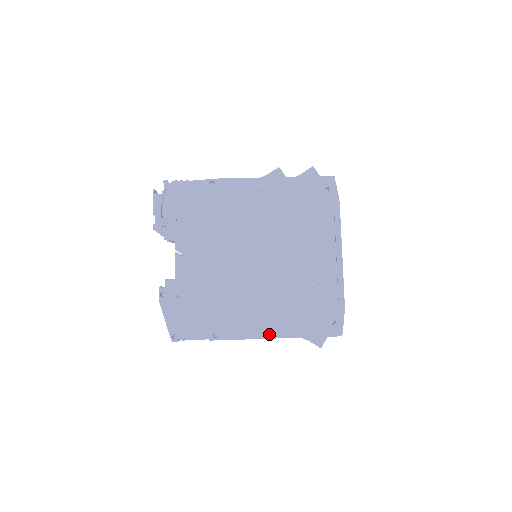
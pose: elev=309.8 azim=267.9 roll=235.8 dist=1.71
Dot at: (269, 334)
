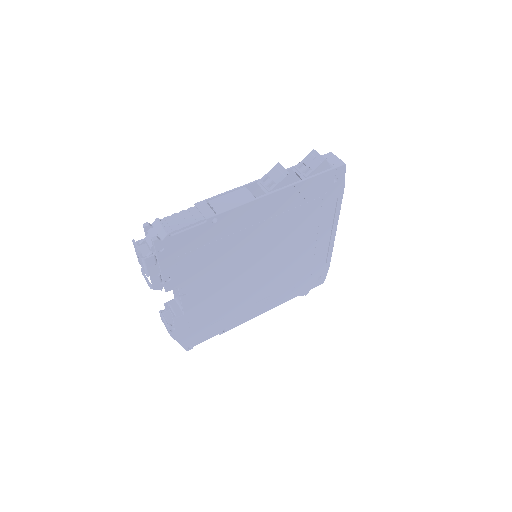
Dot at: (269, 308)
